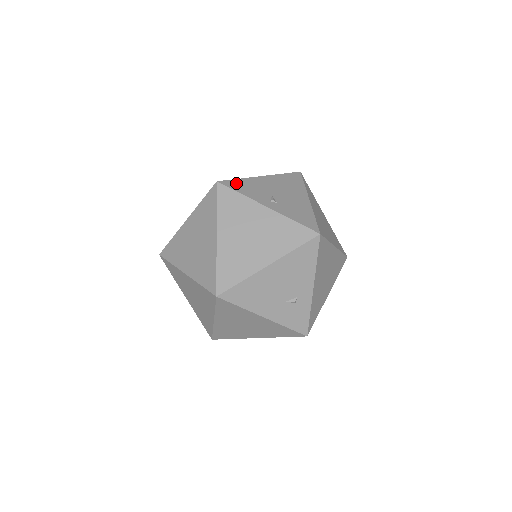
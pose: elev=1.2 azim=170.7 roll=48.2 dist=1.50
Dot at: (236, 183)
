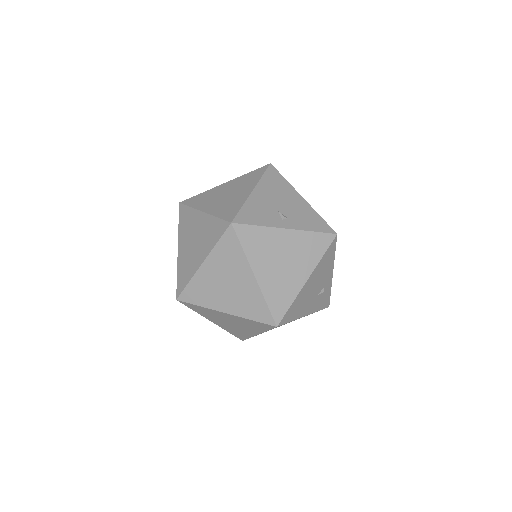
Dot at: (245, 214)
